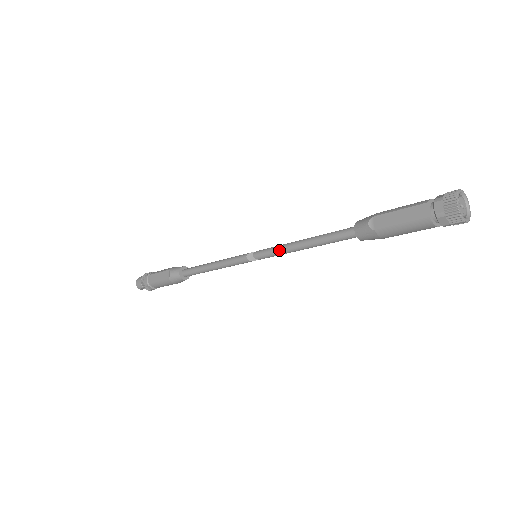
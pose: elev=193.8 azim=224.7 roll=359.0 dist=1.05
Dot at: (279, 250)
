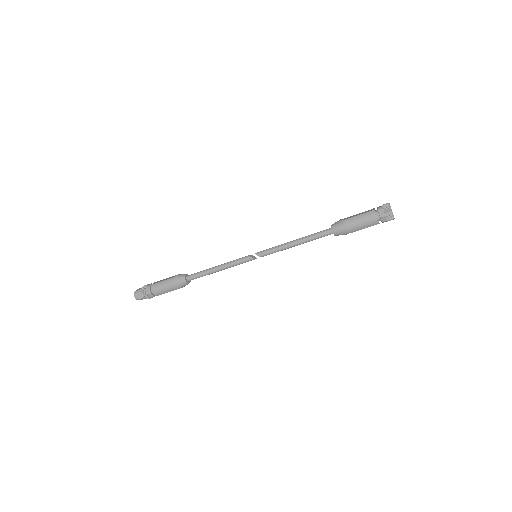
Dot at: (276, 246)
